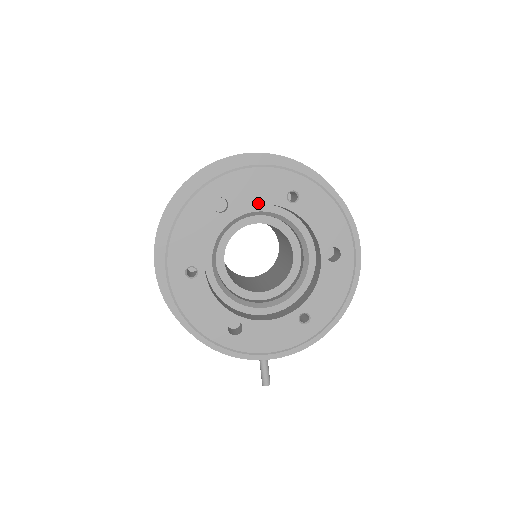
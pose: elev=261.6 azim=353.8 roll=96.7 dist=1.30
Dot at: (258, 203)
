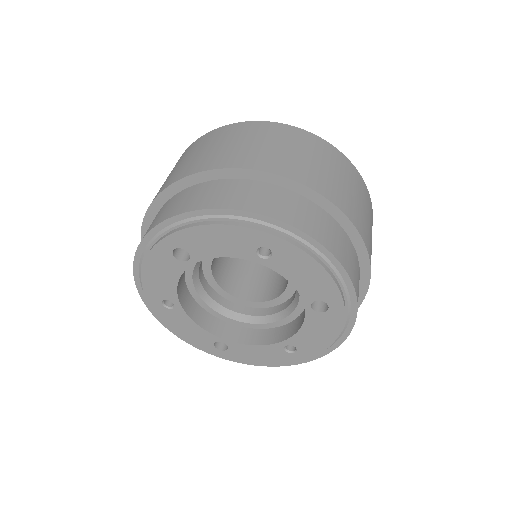
Dot at: (223, 256)
